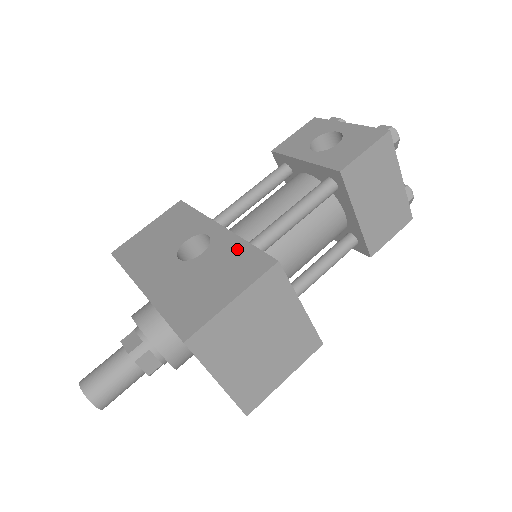
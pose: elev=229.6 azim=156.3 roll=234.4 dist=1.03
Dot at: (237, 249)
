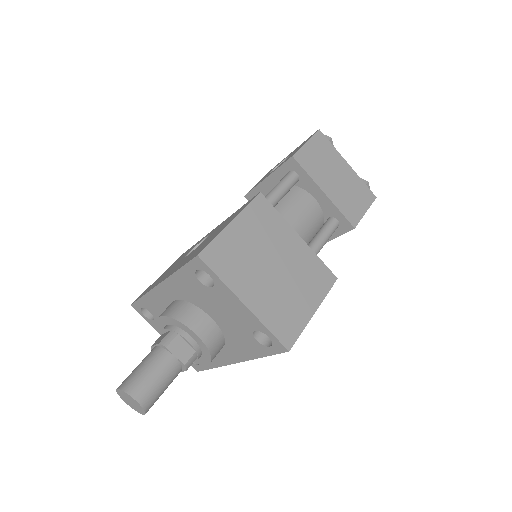
Dot at: (229, 217)
